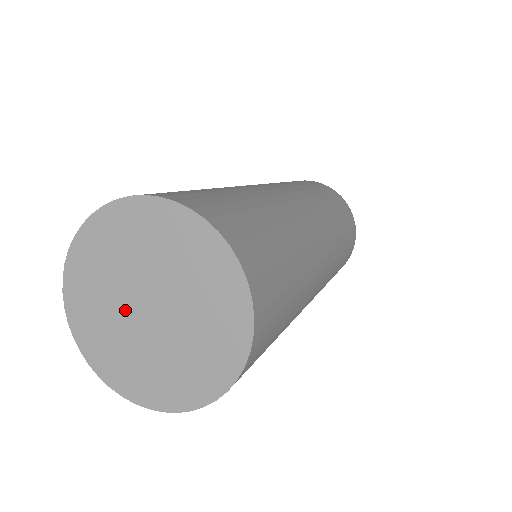
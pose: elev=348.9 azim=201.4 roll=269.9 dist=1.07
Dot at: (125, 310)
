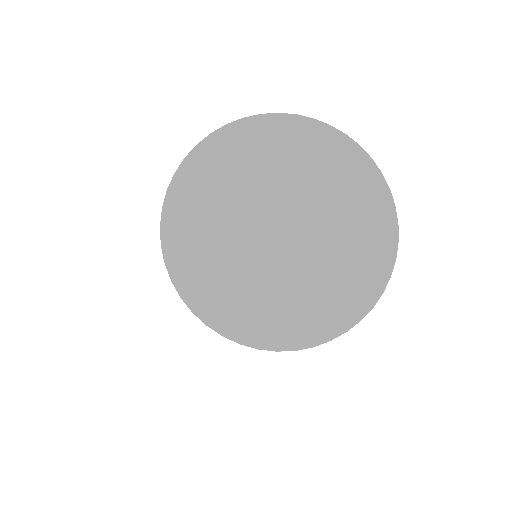
Dot at: (249, 226)
